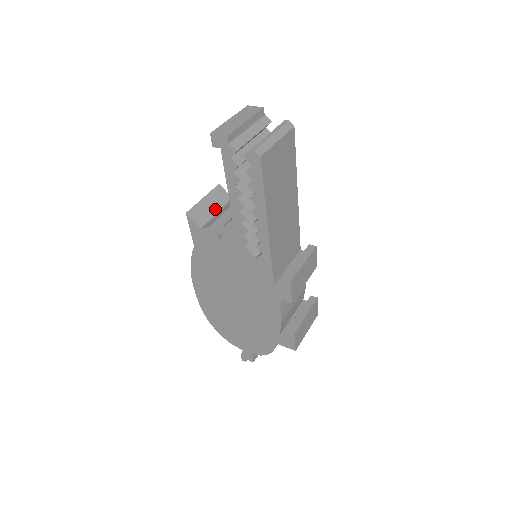
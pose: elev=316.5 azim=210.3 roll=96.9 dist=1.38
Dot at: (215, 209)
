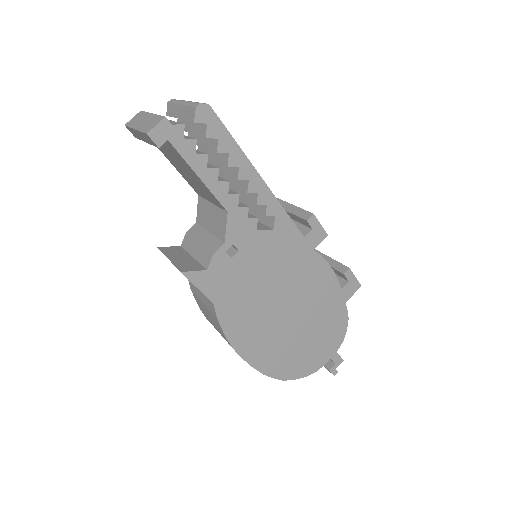
Dot at: (187, 257)
